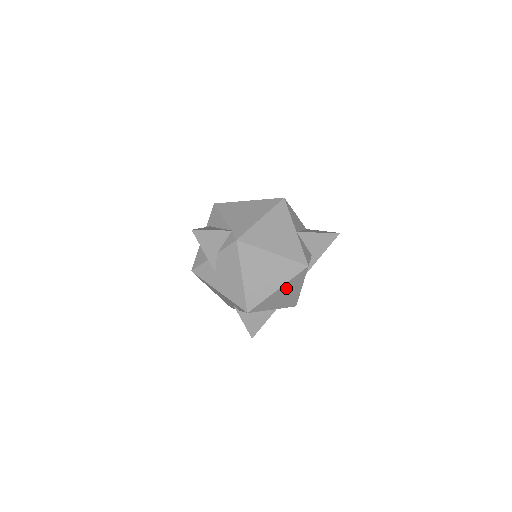
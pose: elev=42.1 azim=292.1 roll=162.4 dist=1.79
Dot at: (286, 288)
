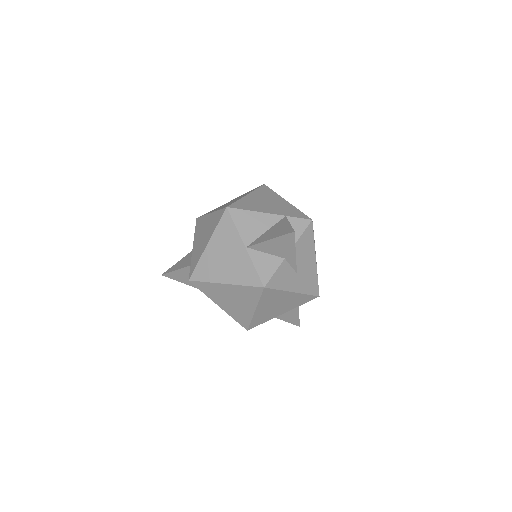
Dot at: (267, 304)
